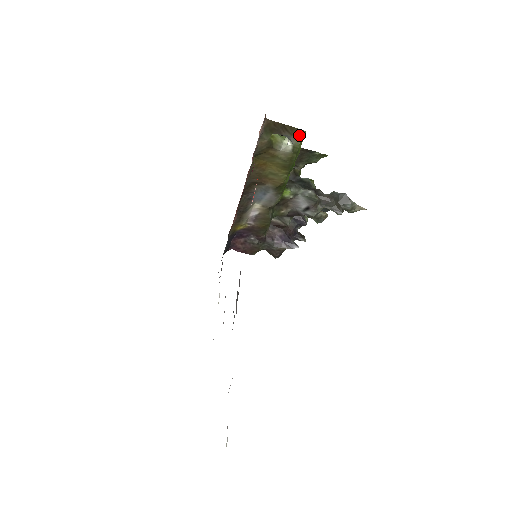
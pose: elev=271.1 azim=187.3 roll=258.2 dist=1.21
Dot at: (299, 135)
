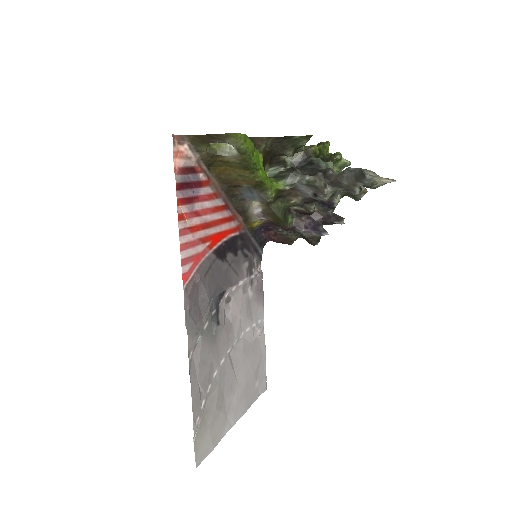
Dot at: (231, 138)
